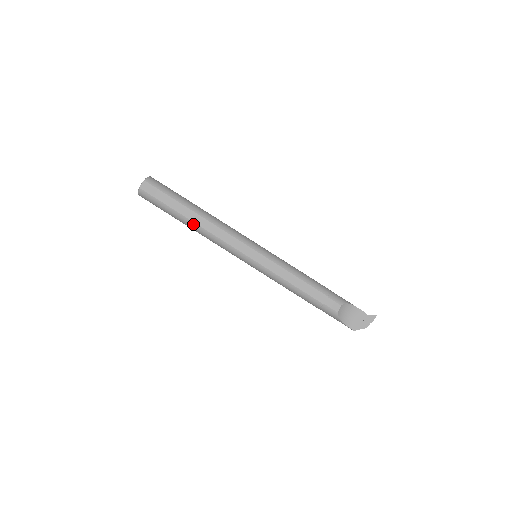
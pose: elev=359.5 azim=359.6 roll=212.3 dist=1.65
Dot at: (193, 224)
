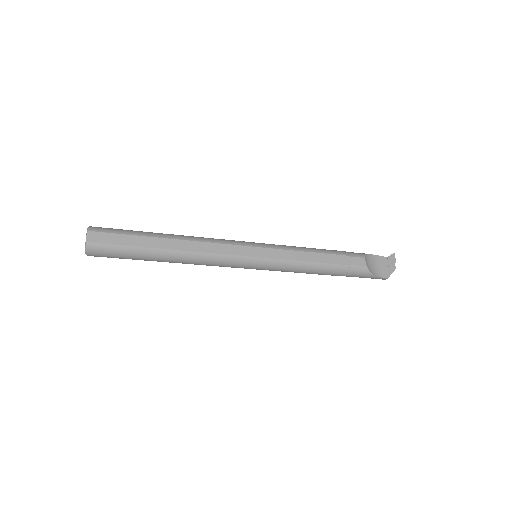
Dot at: (173, 253)
